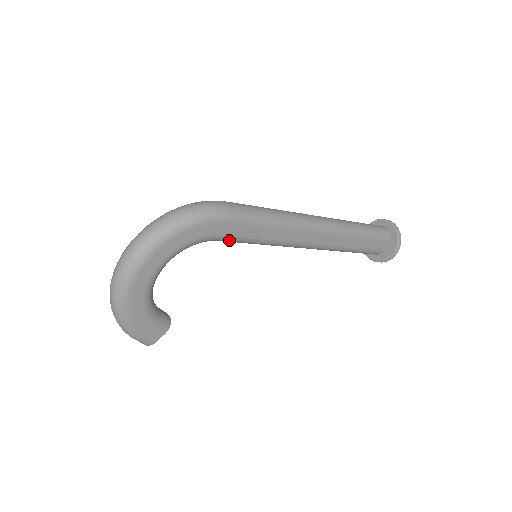
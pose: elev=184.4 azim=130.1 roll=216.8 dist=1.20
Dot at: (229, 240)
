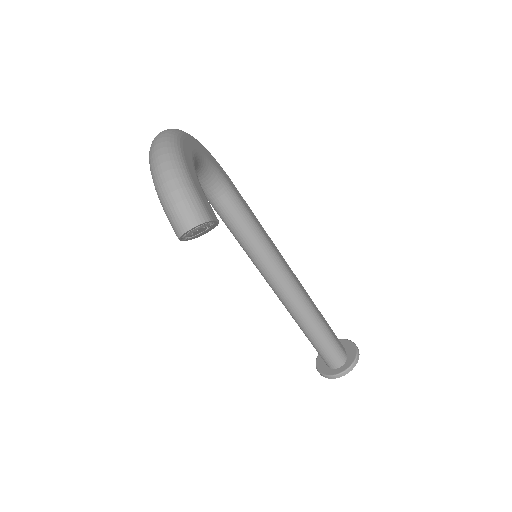
Dot at: (236, 200)
